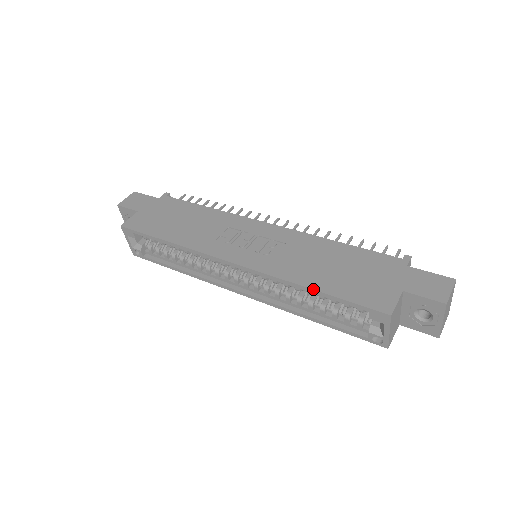
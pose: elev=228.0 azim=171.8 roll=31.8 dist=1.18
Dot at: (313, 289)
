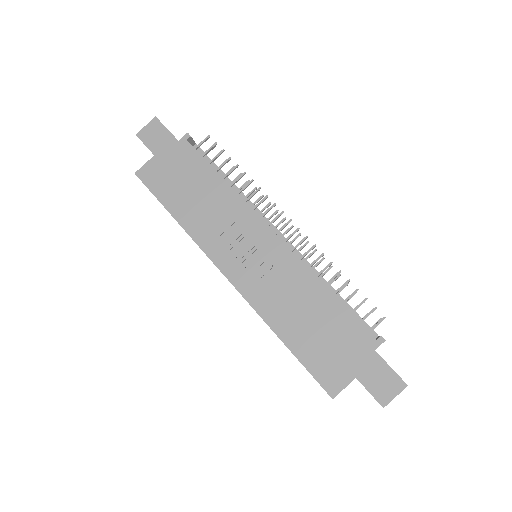
Dot at: occluded
